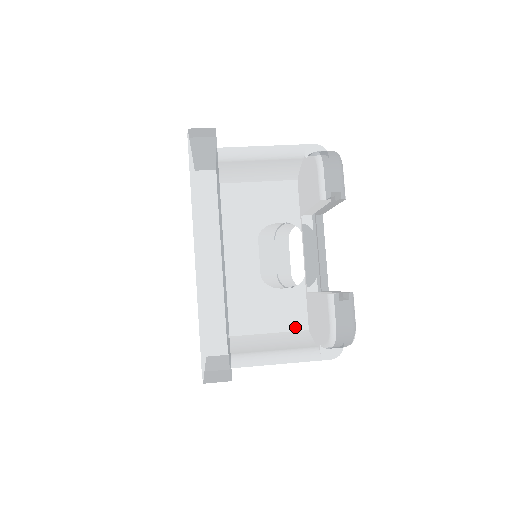
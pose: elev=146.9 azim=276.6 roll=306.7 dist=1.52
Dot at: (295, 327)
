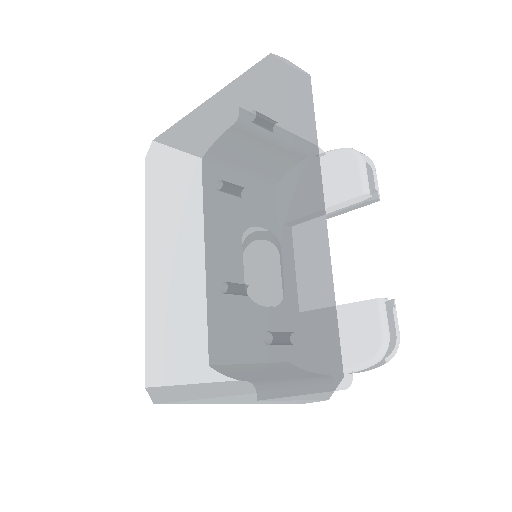
Dot at: occluded
